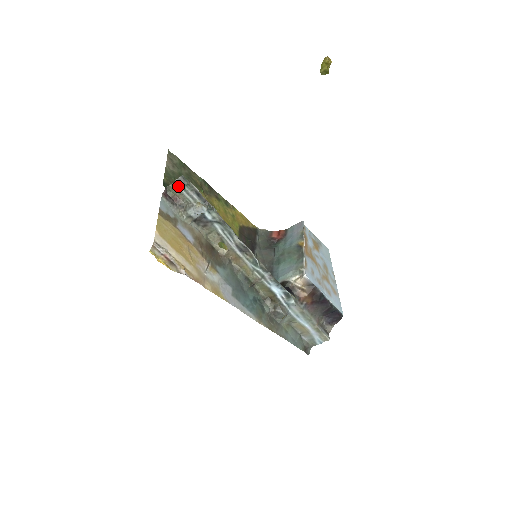
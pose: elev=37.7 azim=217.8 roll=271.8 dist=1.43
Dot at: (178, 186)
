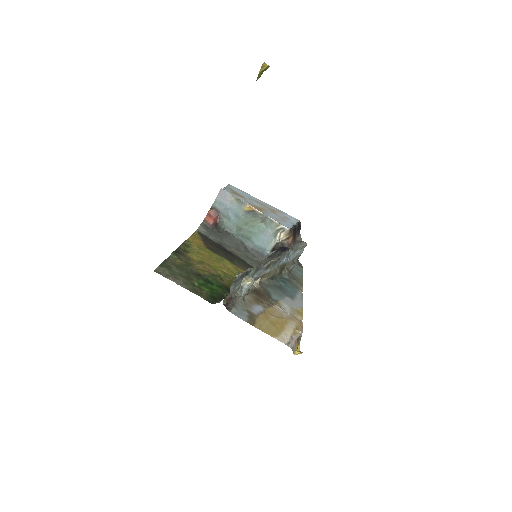
Dot at: (232, 290)
